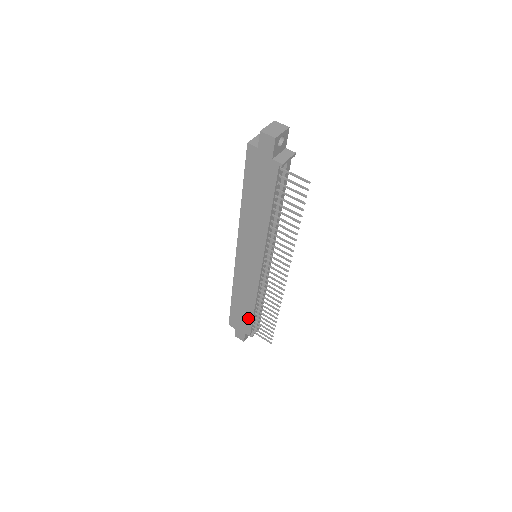
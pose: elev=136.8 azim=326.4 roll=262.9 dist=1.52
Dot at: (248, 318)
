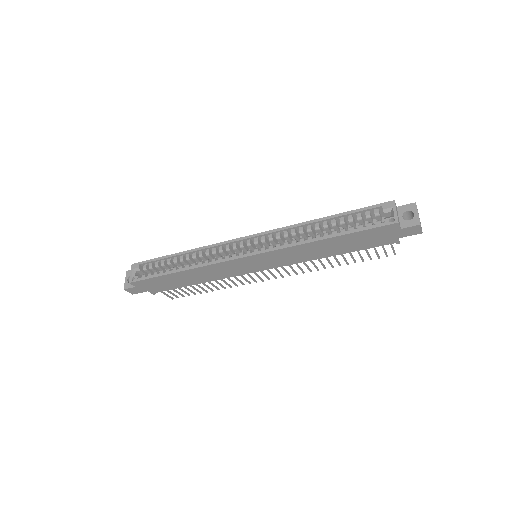
Dot at: (175, 286)
